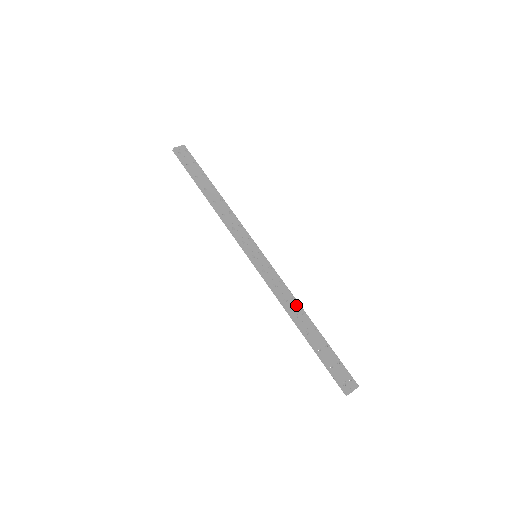
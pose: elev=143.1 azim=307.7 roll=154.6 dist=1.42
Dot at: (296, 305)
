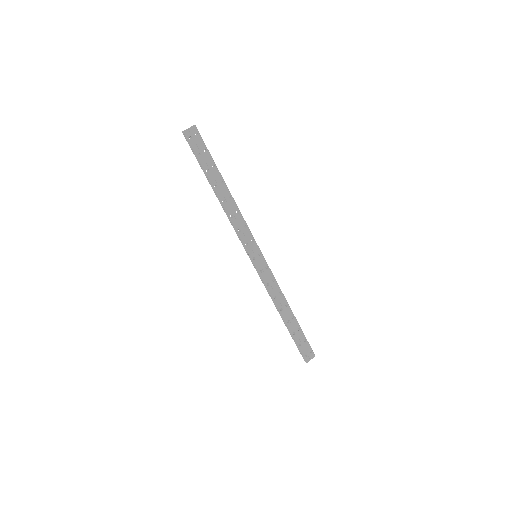
Dot at: (282, 299)
